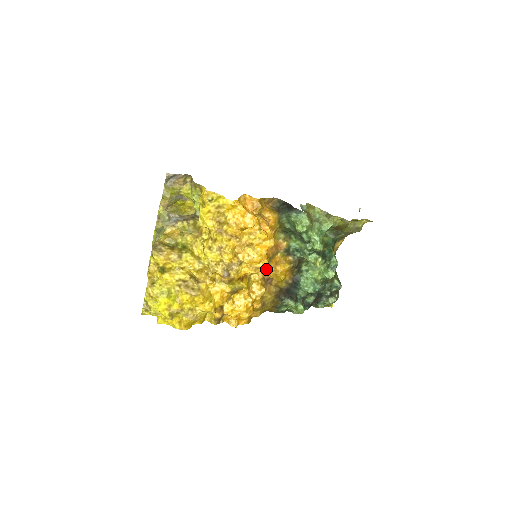
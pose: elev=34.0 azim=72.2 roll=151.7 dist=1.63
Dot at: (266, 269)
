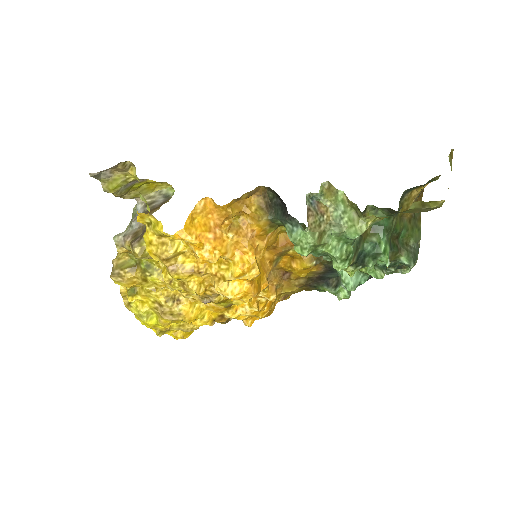
Dot at: (277, 266)
